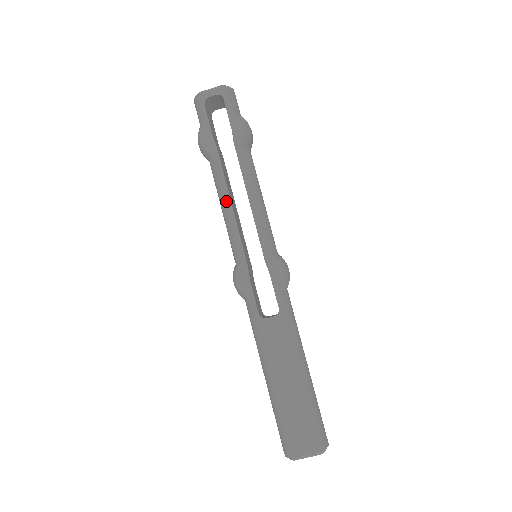
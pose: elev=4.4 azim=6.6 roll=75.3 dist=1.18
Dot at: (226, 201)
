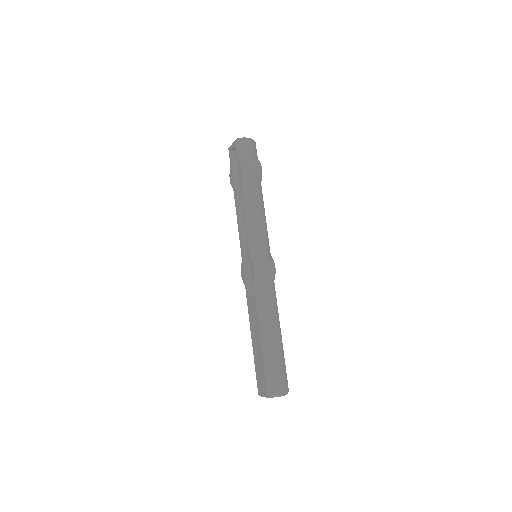
Dot at: (237, 220)
